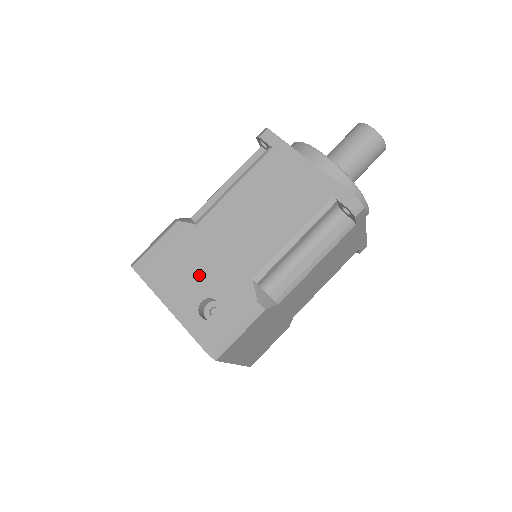
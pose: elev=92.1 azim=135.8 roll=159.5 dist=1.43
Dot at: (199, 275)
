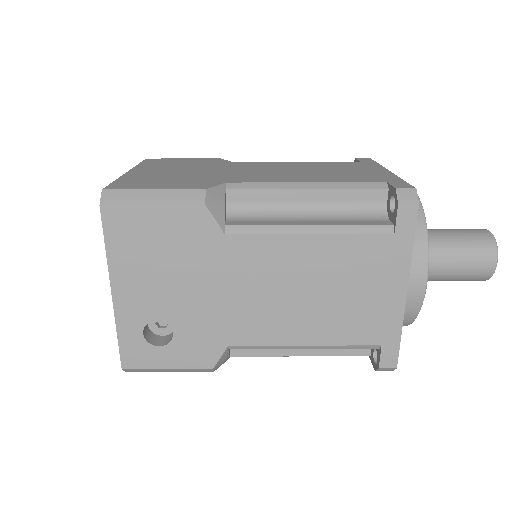
Dot at: (177, 293)
